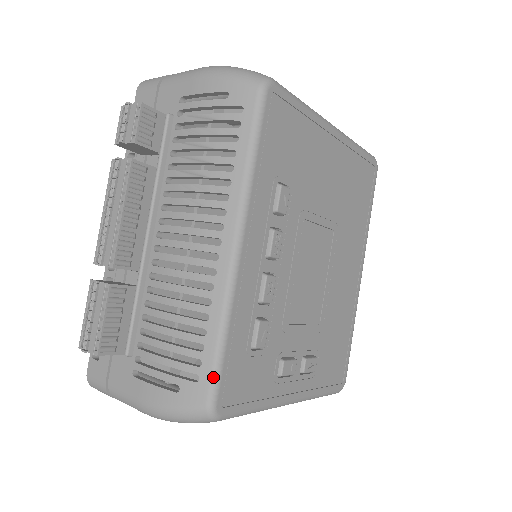
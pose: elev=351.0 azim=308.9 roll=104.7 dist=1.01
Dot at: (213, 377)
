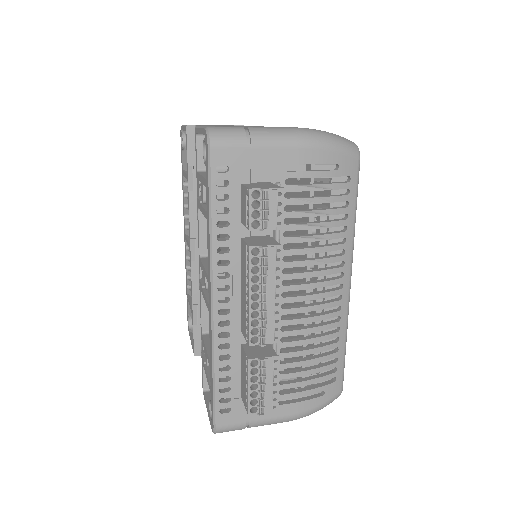
Dot at: (343, 373)
